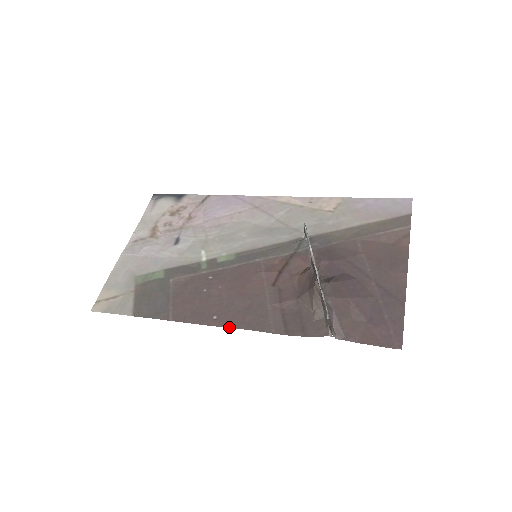
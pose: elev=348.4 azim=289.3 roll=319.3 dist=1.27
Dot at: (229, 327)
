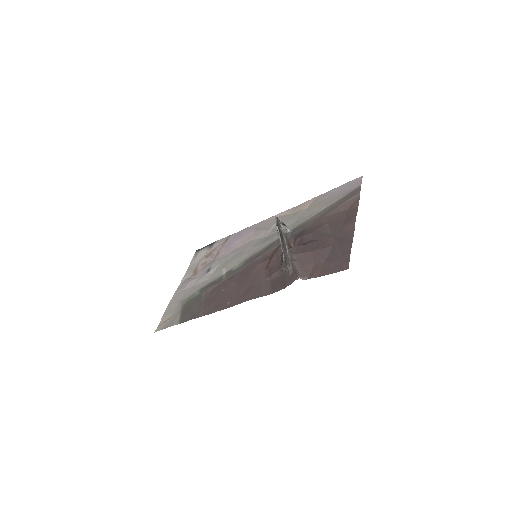
Dot at: (237, 304)
